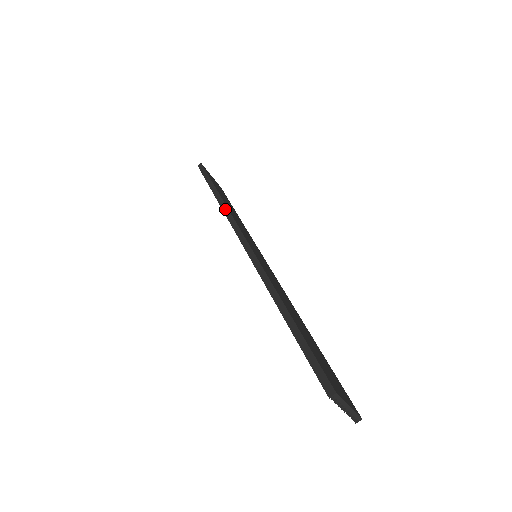
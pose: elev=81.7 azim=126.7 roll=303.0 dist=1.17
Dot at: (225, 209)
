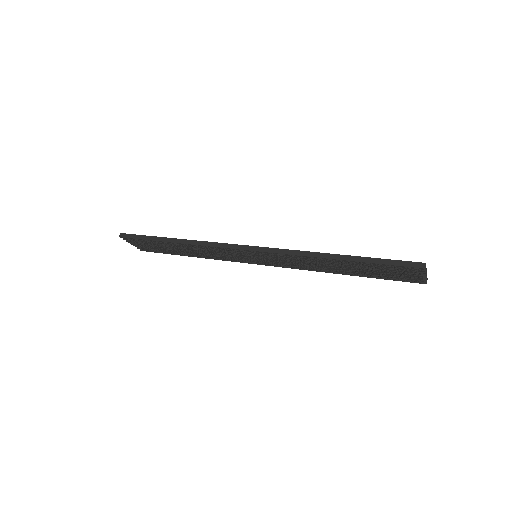
Dot at: (199, 243)
